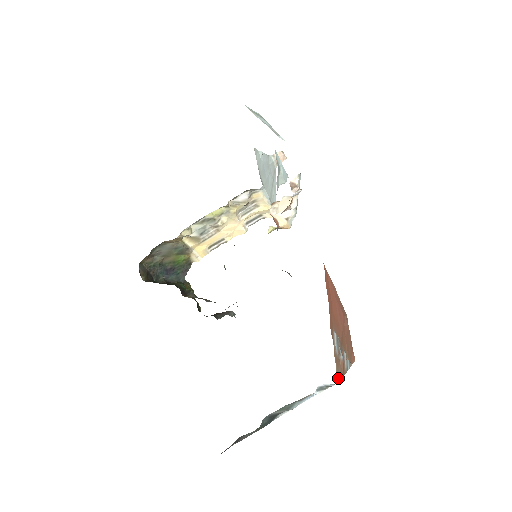
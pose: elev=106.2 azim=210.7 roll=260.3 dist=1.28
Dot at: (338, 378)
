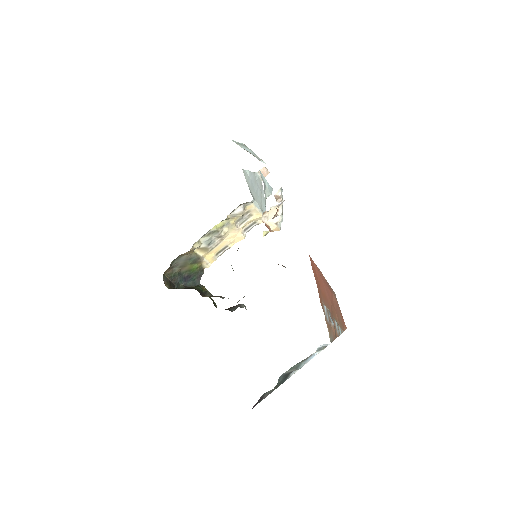
Dot at: (331, 339)
